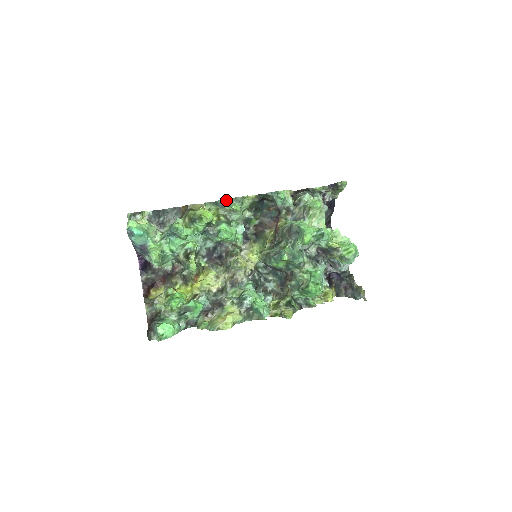
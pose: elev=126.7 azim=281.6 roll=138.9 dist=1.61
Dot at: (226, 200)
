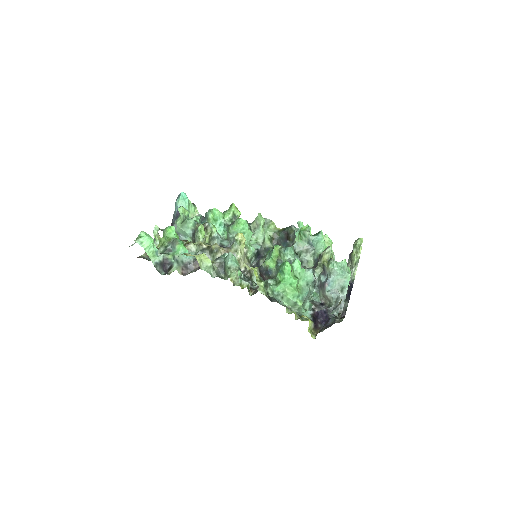
Dot at: occluded
